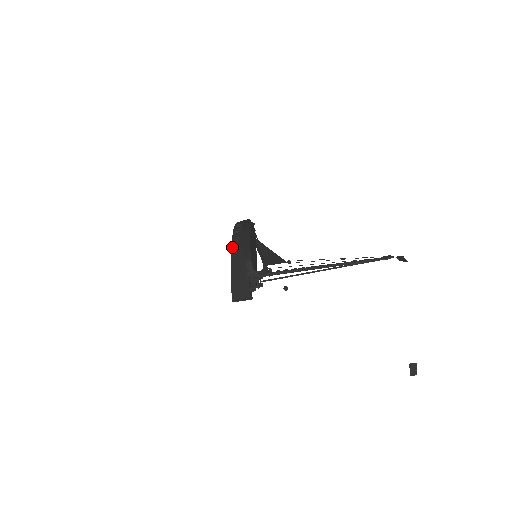
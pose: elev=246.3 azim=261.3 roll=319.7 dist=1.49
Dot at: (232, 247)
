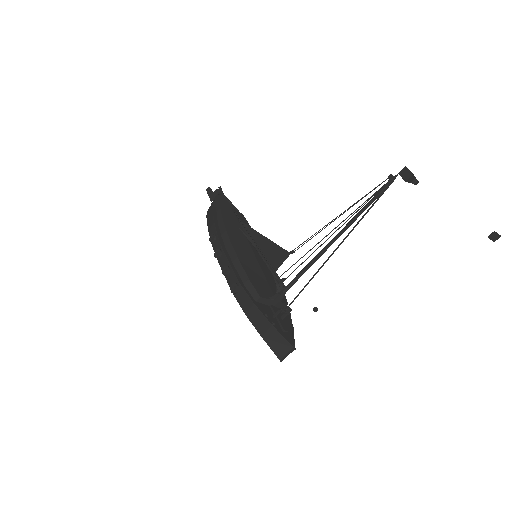
Dot at: (231, 288)
